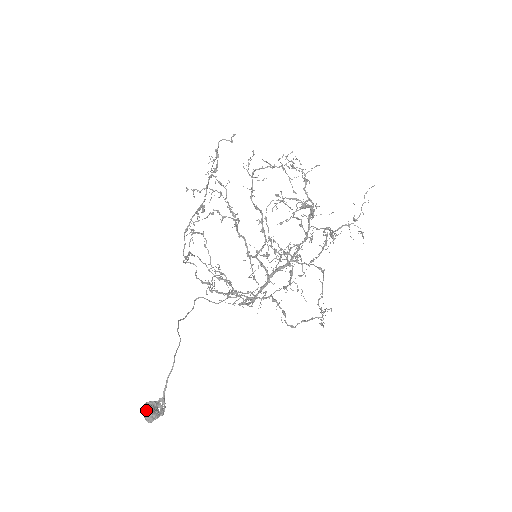
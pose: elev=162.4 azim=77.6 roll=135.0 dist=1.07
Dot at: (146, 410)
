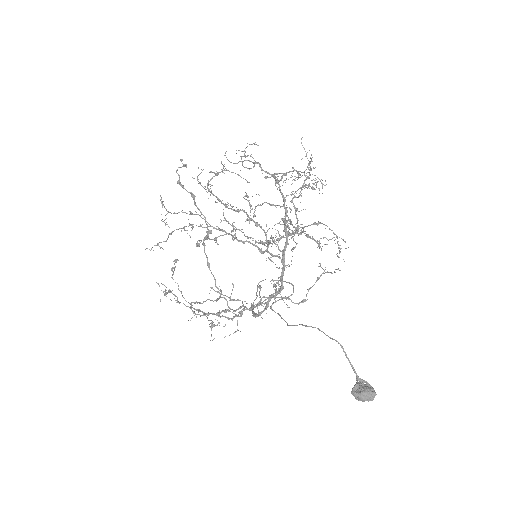
Dot at: (363, 393)
